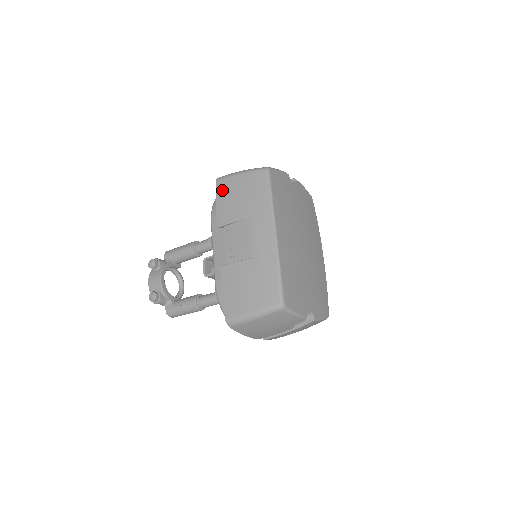
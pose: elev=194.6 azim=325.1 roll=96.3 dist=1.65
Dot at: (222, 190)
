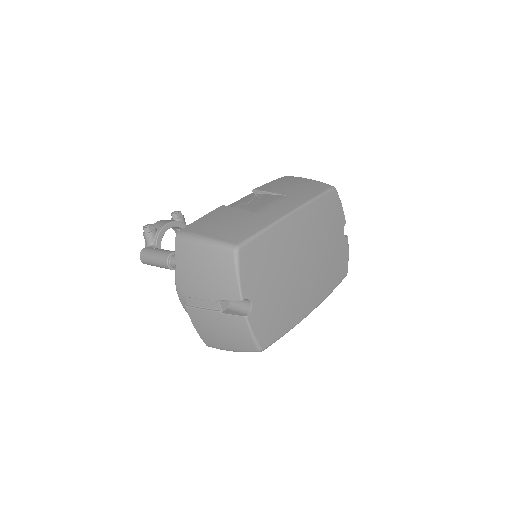
Dot at: (284, 179)
